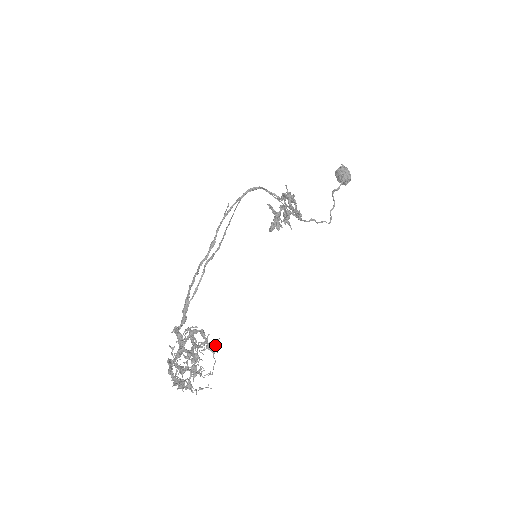
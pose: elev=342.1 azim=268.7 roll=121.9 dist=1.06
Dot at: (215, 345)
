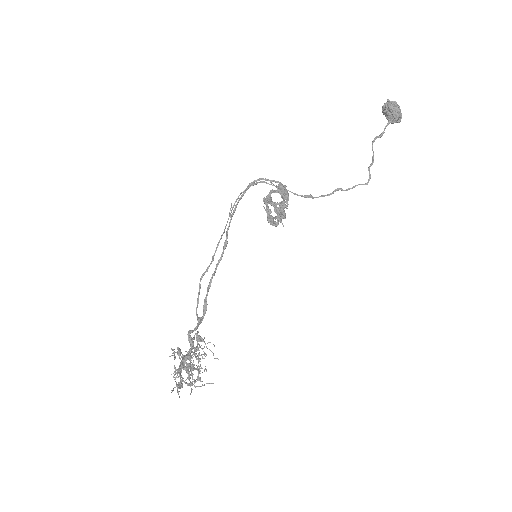
Dot at: occluded
